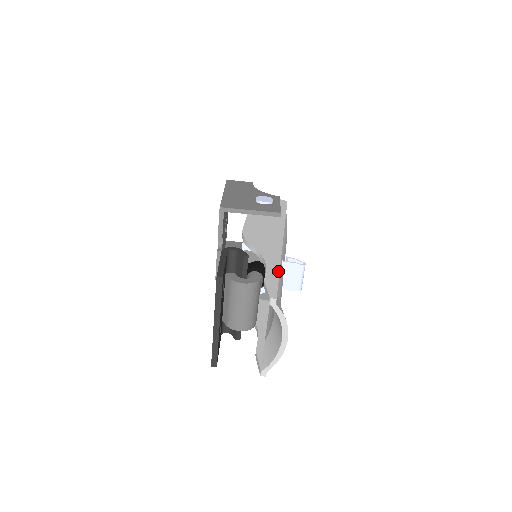
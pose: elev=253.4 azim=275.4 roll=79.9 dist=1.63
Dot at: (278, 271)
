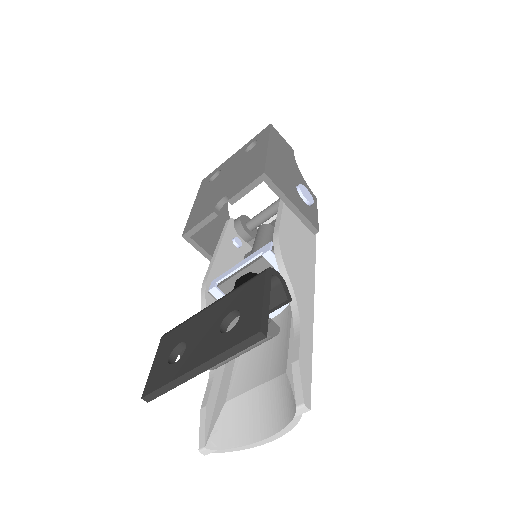
Dot at: (312, 346)
